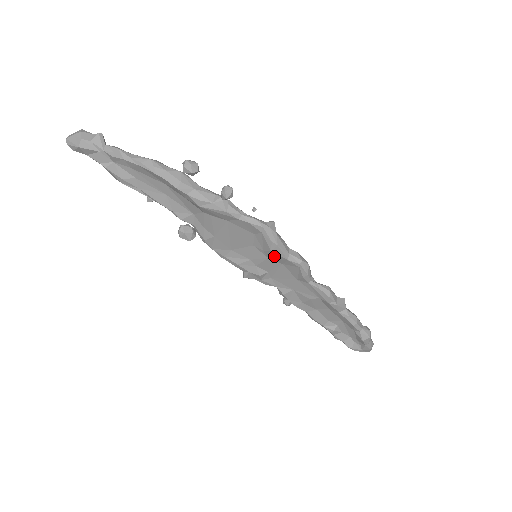
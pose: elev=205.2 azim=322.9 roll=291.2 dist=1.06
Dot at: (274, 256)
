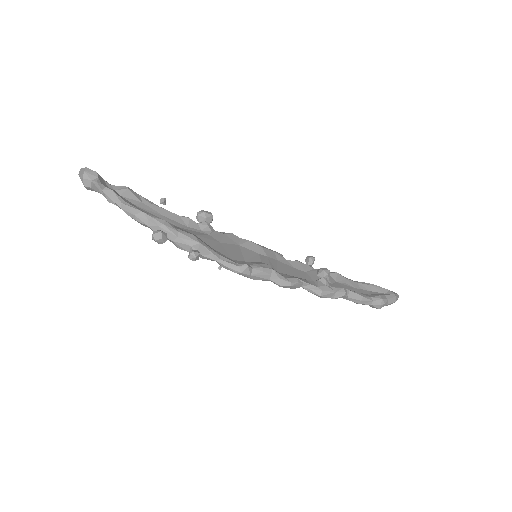
Dot at: occluded
